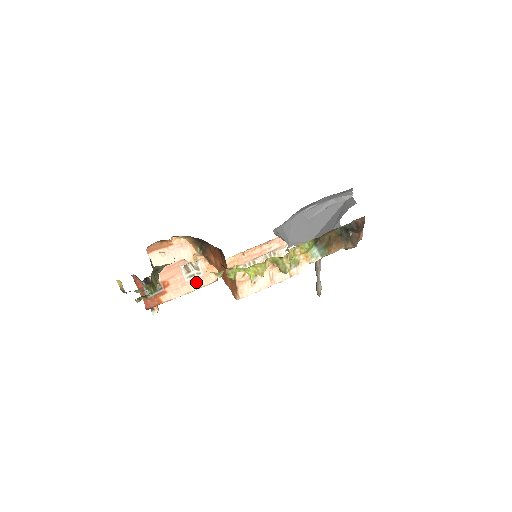
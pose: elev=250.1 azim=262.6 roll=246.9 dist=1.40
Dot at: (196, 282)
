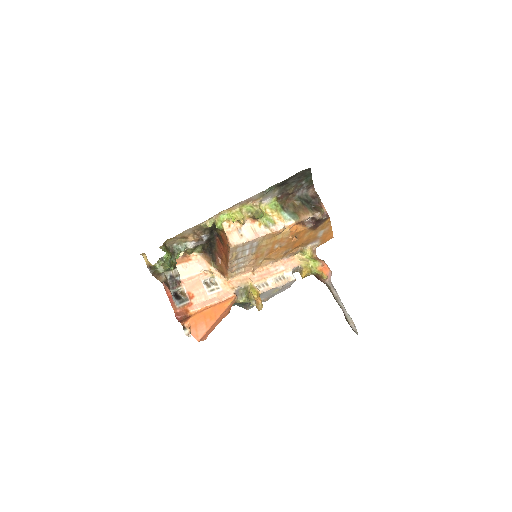
Dot at: (217, 297)
